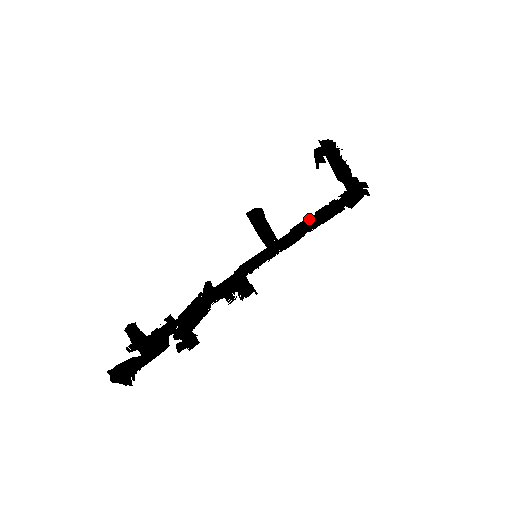
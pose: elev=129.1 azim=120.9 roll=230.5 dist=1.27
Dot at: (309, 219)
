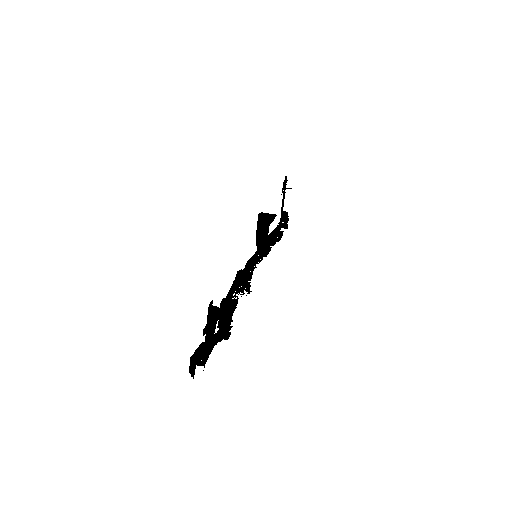
Dot at: (270, 235)
